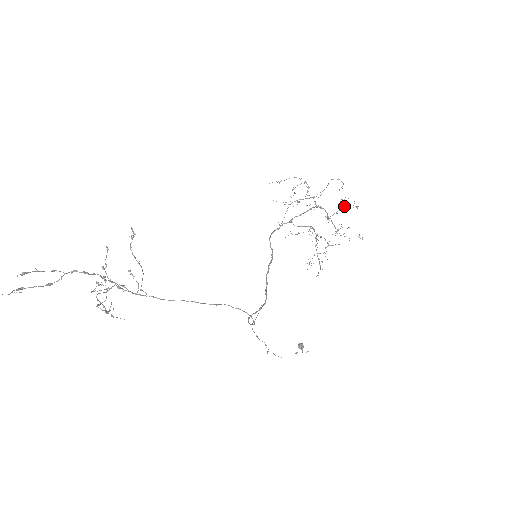
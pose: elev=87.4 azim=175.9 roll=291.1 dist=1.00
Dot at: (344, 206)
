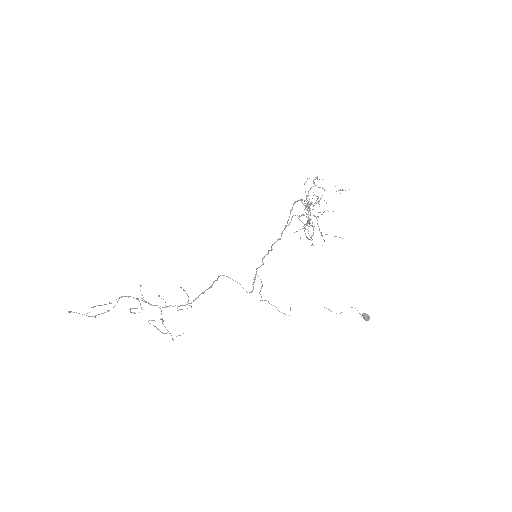
Dot at: occluded
